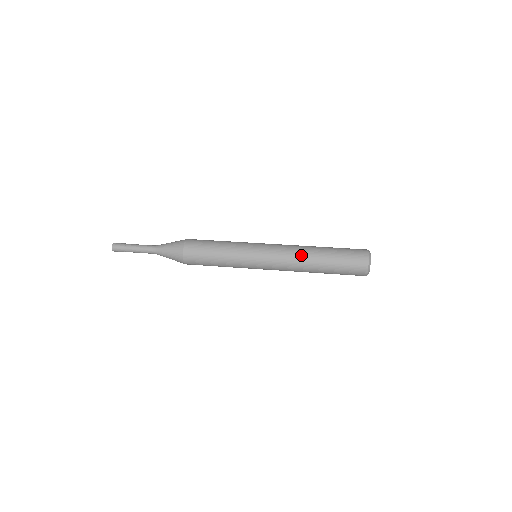
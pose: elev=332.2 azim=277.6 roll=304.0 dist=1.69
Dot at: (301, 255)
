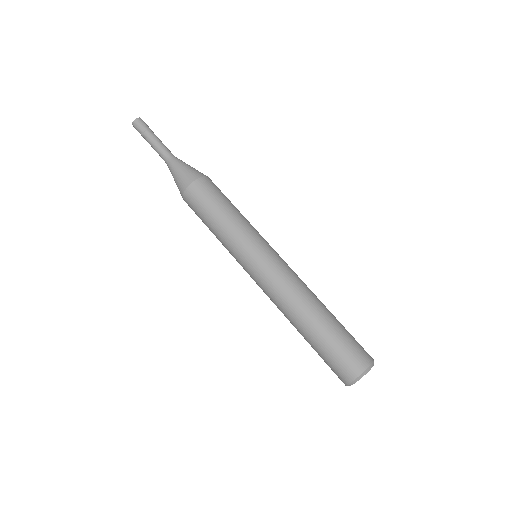
Dot at: occluded
